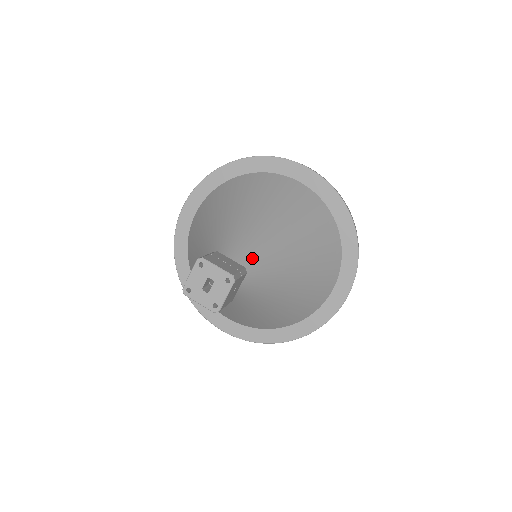
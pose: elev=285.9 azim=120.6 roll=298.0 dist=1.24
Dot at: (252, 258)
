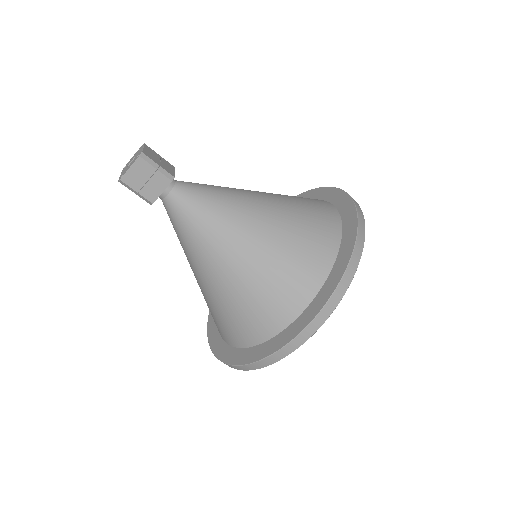
Dot at: (200, 192)
